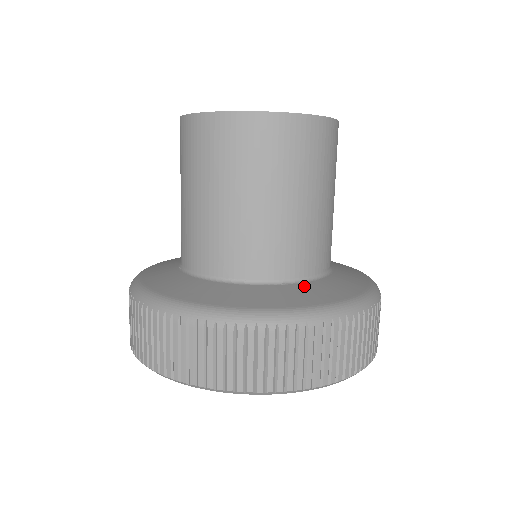
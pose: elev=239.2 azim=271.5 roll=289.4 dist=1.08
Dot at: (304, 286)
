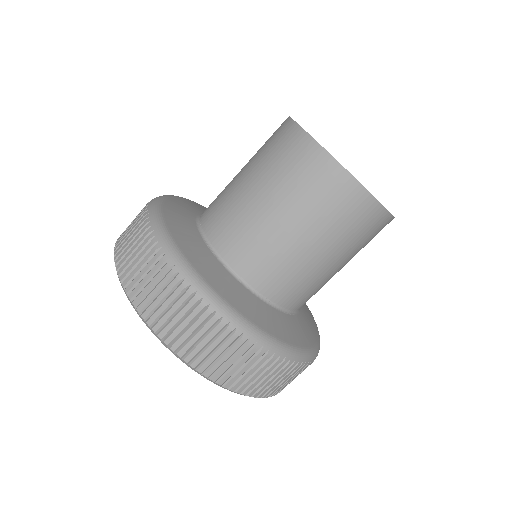
Dot at: (301, 319)
